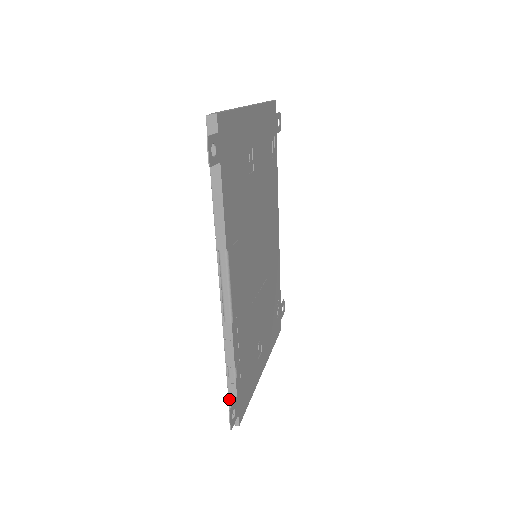
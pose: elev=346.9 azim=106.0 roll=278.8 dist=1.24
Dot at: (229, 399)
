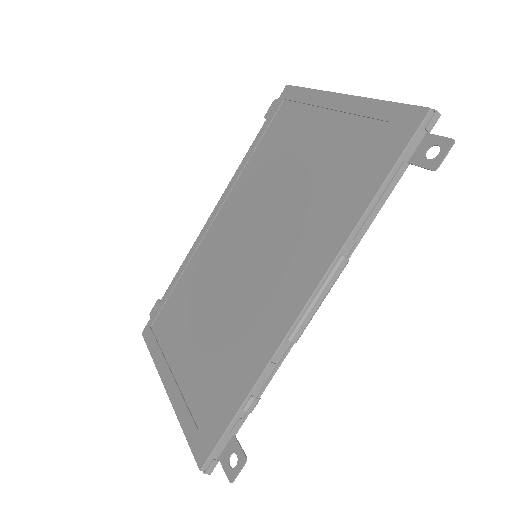
Dot at: (221, 439)
